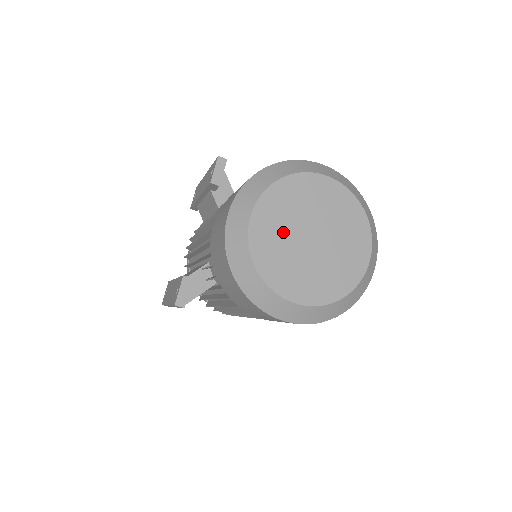
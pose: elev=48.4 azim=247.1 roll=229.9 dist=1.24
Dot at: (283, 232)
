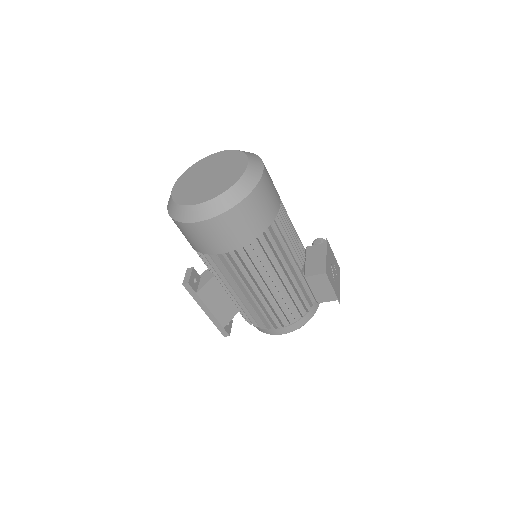
Dot at: (191, 183)
